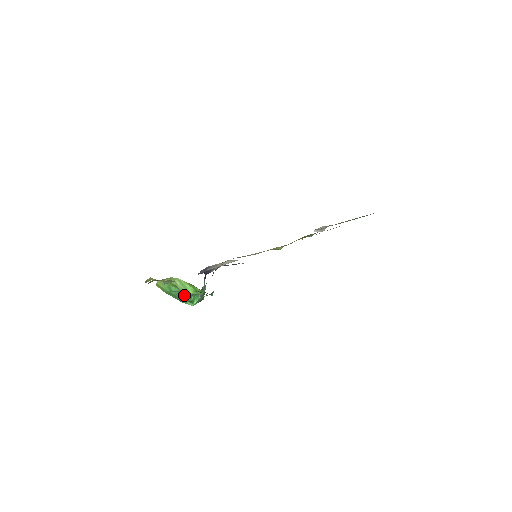
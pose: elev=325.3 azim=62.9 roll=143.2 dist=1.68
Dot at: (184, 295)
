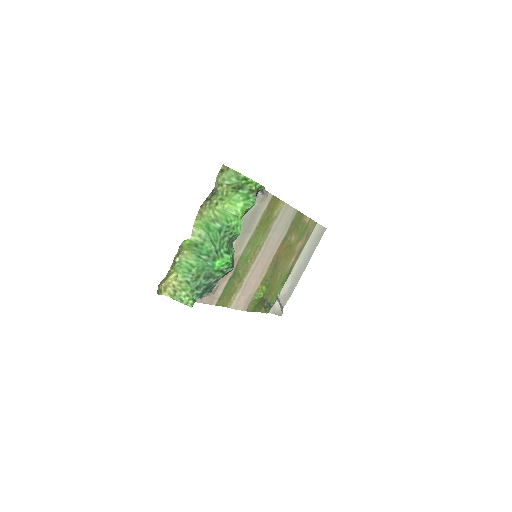
Dot at: (221, 241)
